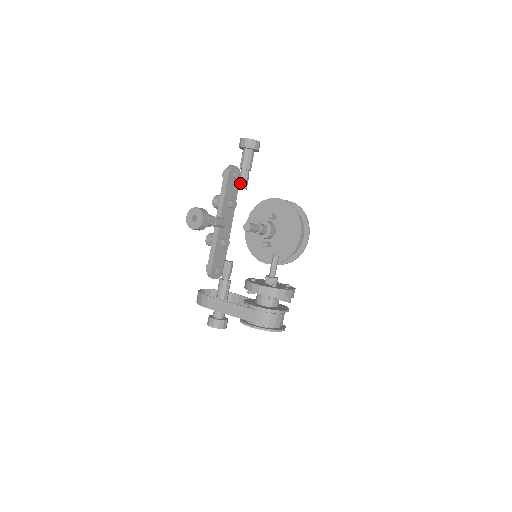
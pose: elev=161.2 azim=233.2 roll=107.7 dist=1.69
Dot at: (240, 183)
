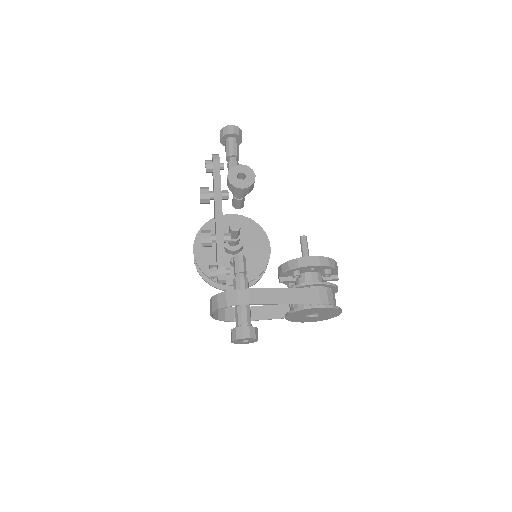
Dot at: occluded
